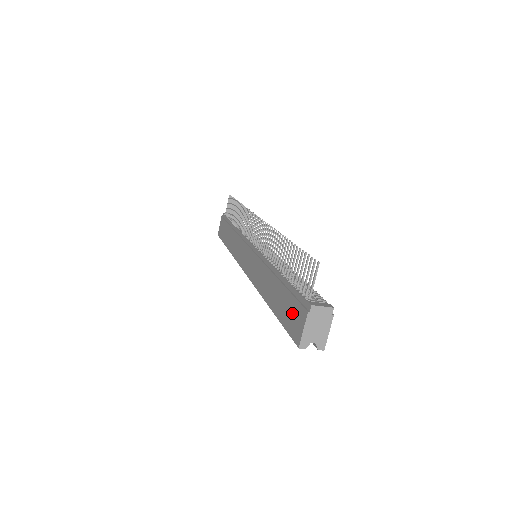
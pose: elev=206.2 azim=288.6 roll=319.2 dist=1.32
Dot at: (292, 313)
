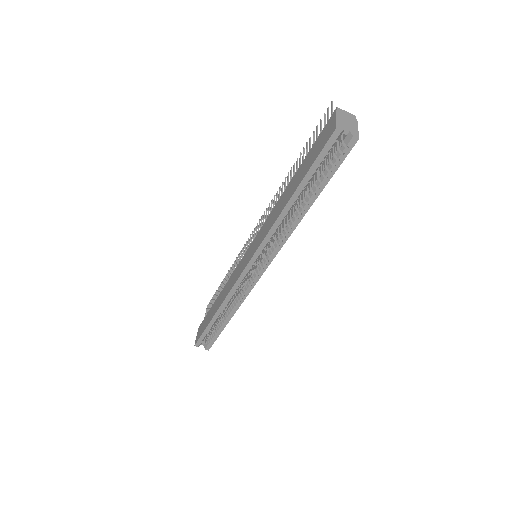
Dot at: (319, 142)
